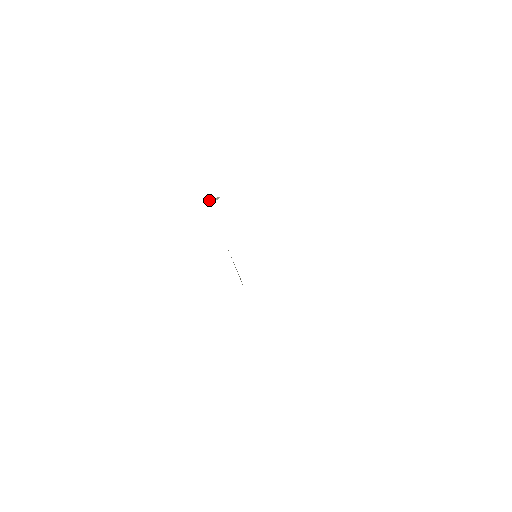
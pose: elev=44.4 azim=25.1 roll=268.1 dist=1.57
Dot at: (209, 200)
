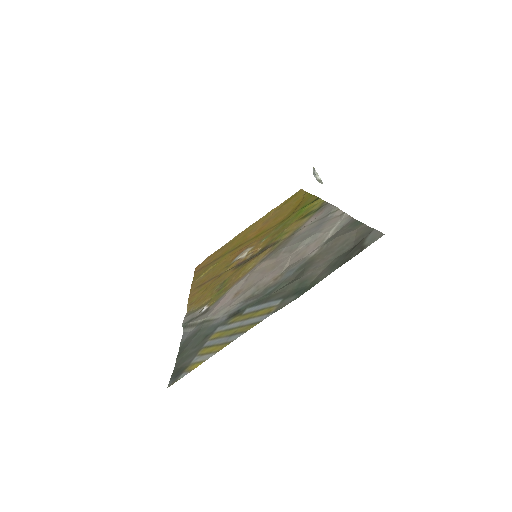
Dot at: (314, 168)
